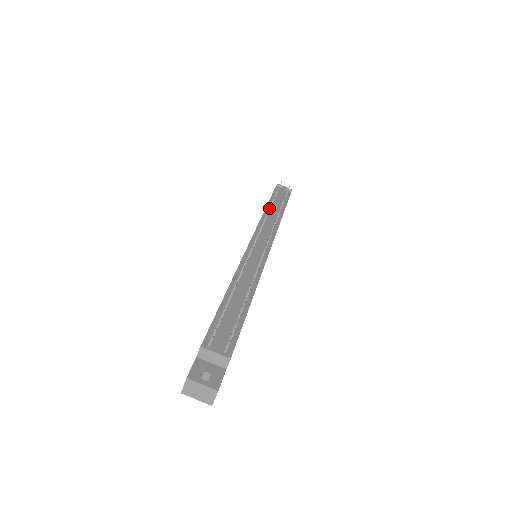
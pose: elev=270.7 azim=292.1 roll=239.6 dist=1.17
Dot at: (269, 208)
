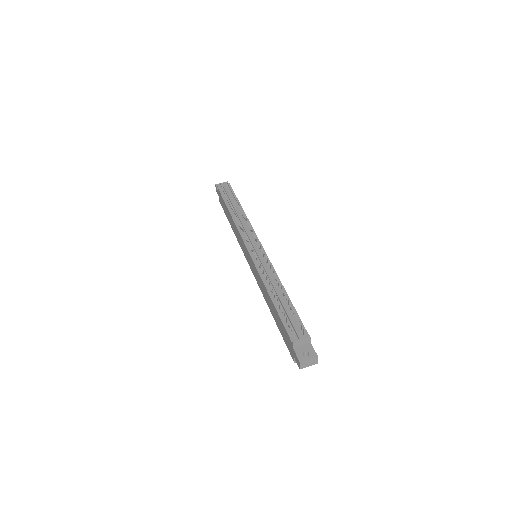
Dot at: occluded
